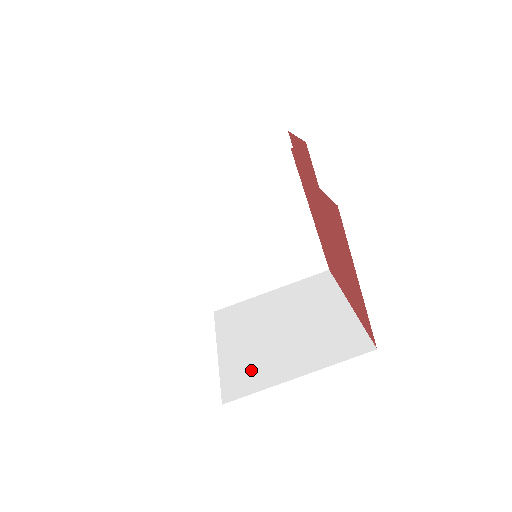
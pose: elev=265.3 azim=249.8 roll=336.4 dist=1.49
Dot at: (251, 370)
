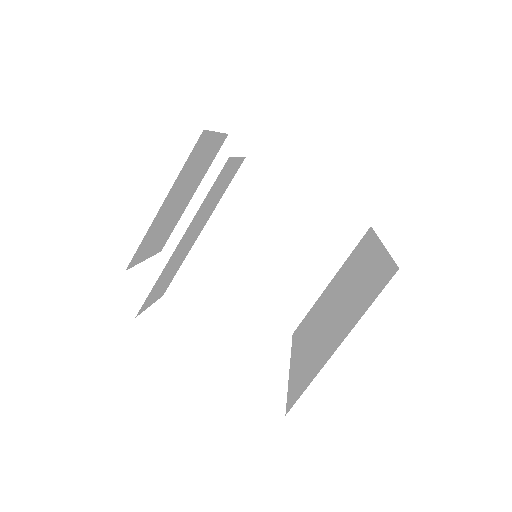
Dot at: (307, 367)
